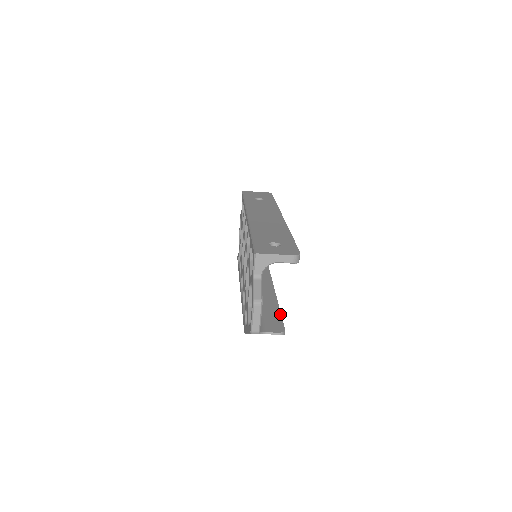
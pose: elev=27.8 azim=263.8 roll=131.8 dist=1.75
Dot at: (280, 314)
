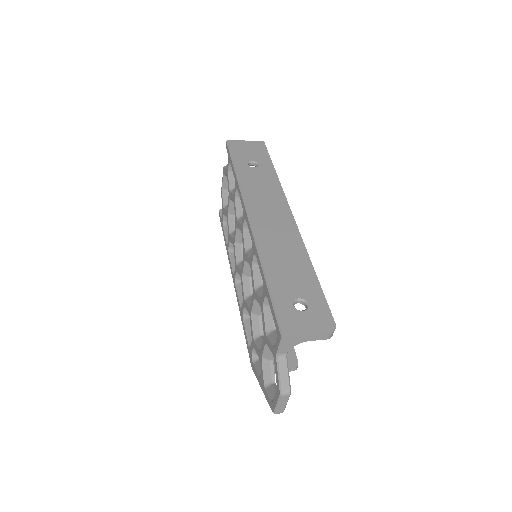
Dot at: occluded
